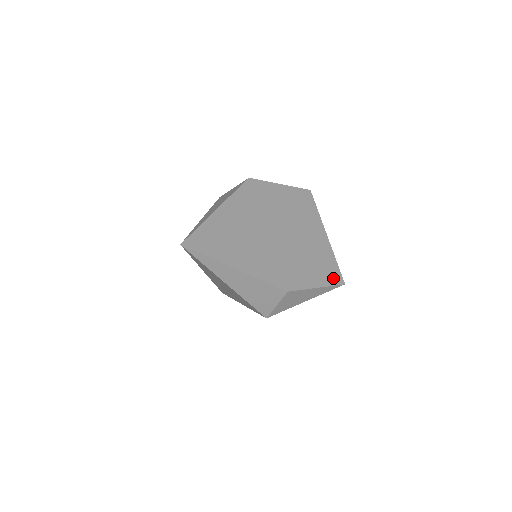
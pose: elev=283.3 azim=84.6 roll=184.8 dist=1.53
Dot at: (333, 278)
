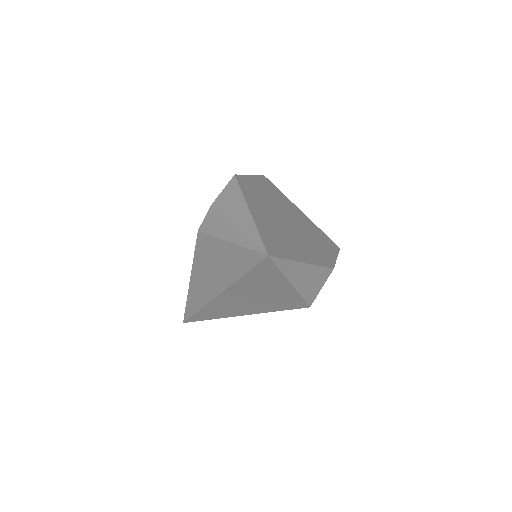
Dot at: (334, 246)
